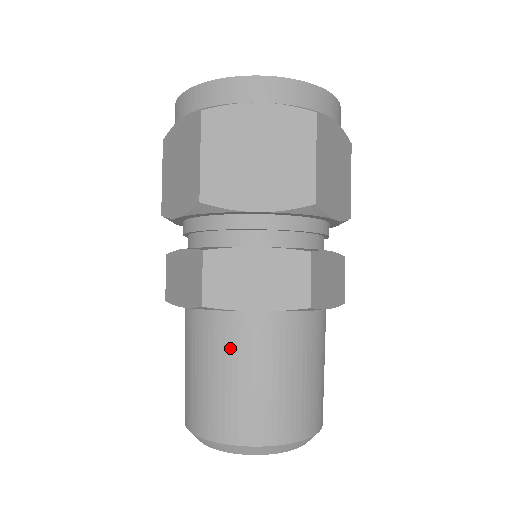
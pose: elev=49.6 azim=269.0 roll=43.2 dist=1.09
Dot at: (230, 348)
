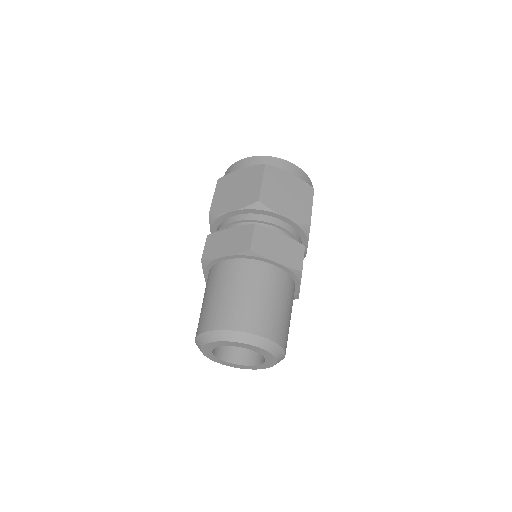
Dot at: (257, 279)
